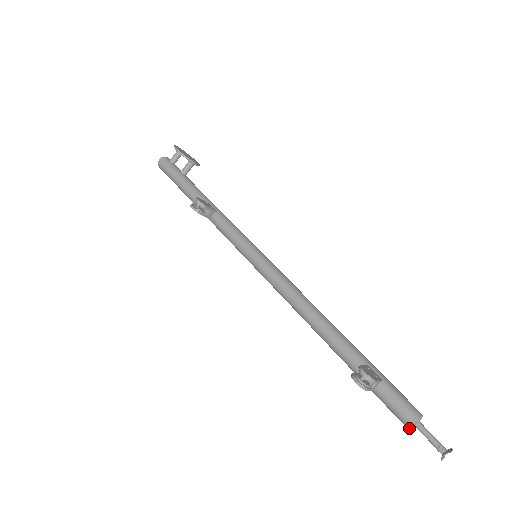
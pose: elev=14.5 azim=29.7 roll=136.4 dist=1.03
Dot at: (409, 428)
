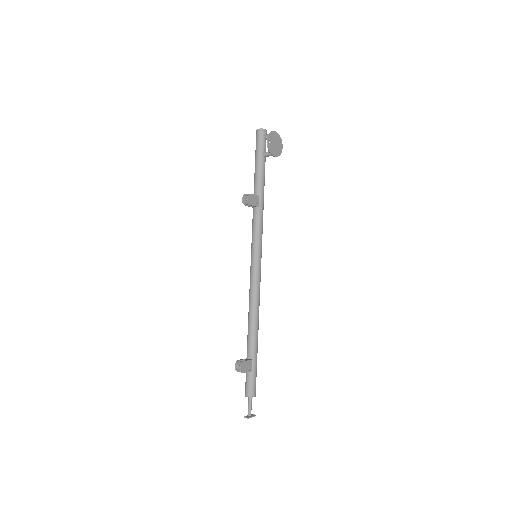
Dot at: (245, 396)
